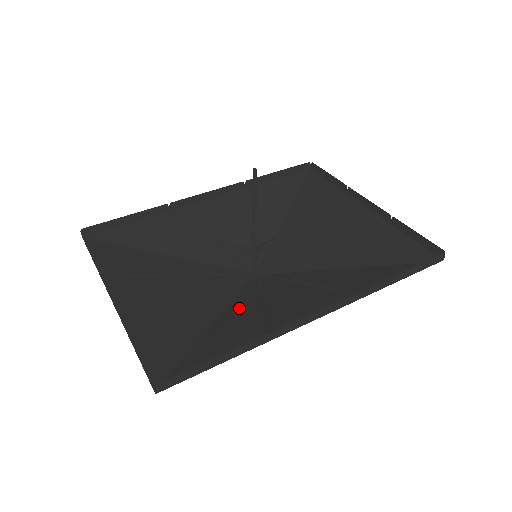
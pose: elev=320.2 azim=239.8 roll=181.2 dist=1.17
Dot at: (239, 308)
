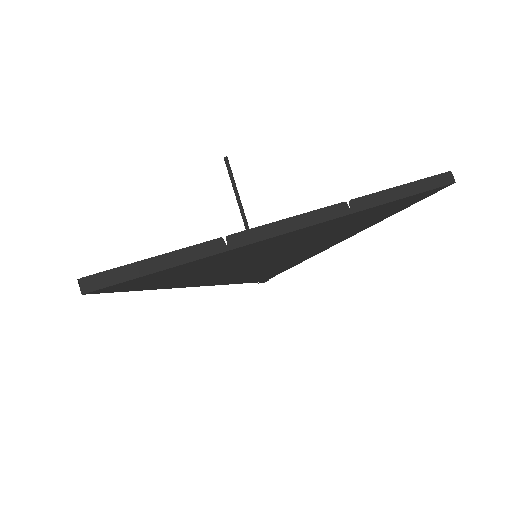
Dot at: (224, 279)
